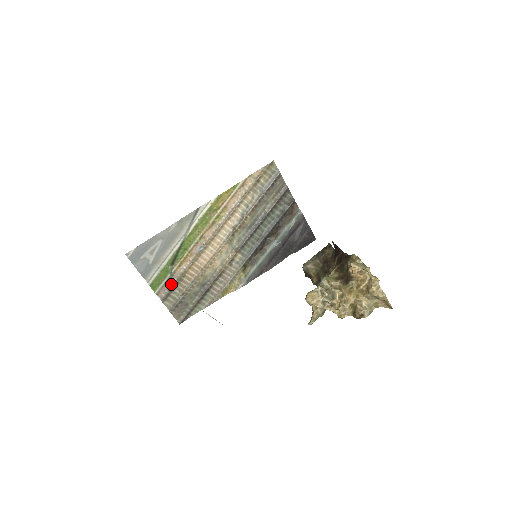
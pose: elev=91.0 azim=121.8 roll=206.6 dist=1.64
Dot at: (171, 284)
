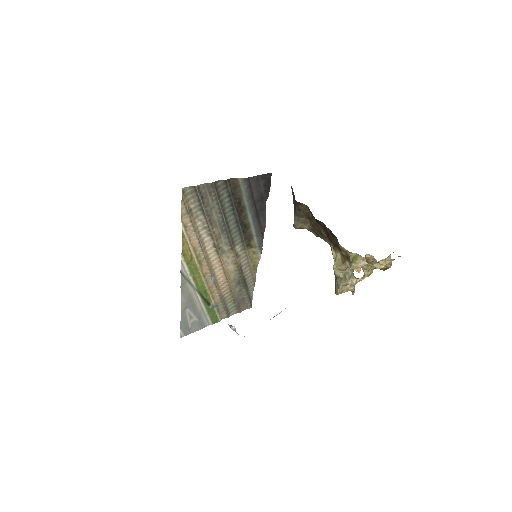
Dot at: (222, 308)
